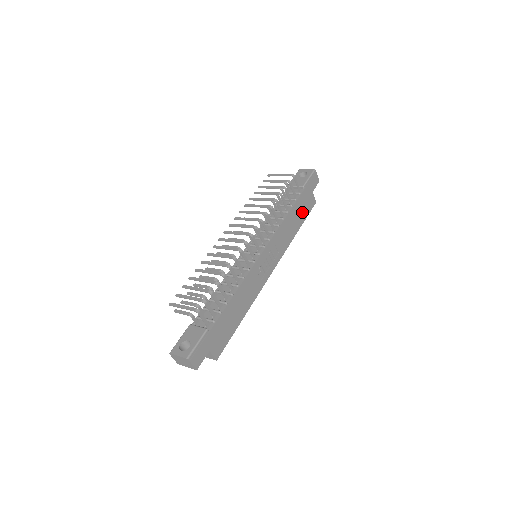
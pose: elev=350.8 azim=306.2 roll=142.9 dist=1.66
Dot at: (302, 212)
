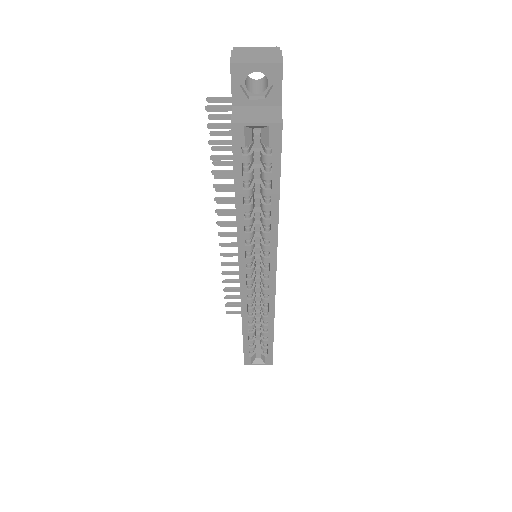
Dot at: occluded
